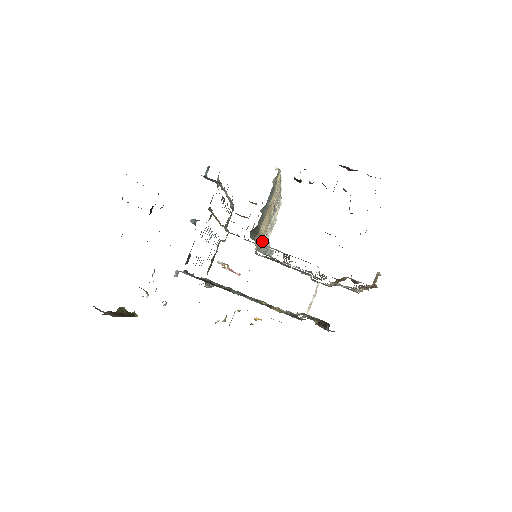
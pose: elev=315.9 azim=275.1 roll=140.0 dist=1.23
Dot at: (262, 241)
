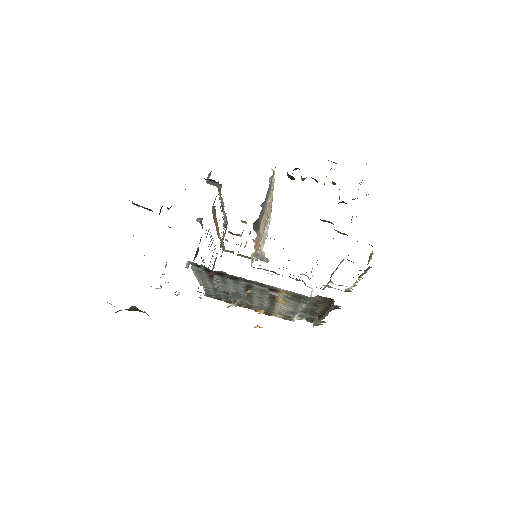
Dot at: (258, 249)
